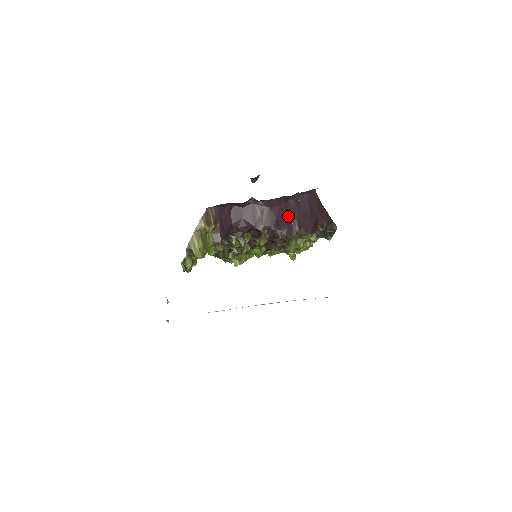
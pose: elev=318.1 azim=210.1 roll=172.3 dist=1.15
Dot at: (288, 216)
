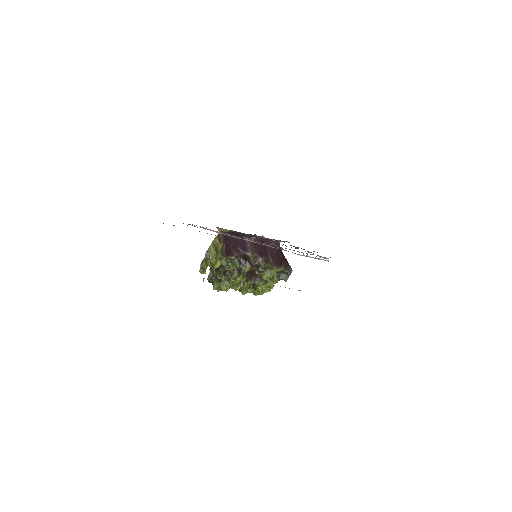
Dot at: (266, 251)
